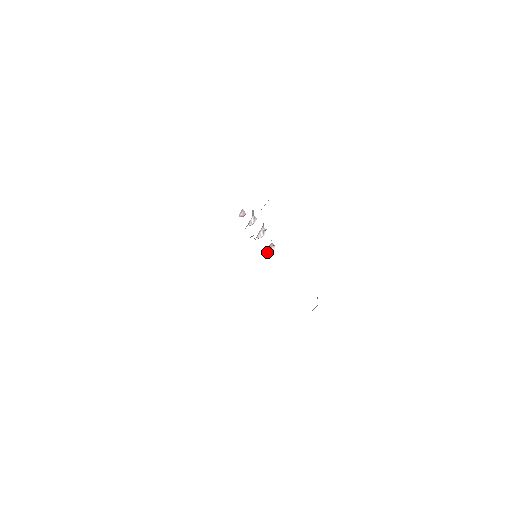
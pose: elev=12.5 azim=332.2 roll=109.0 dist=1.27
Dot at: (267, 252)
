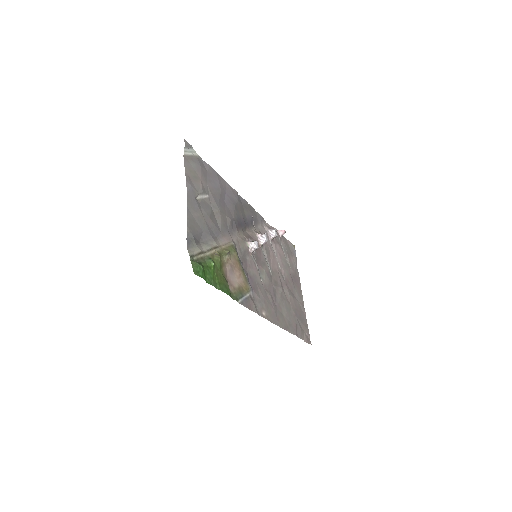
Dot at: (252, 249)
